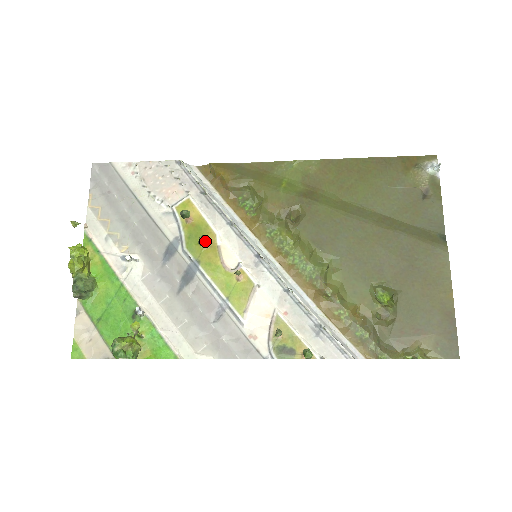
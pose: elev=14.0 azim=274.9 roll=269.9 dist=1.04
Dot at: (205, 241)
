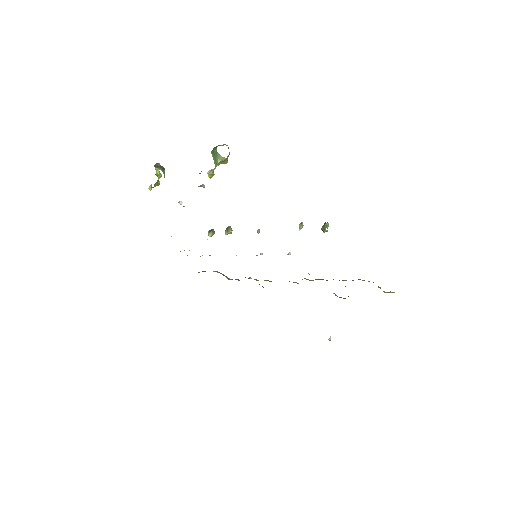
Dot at: occluded
